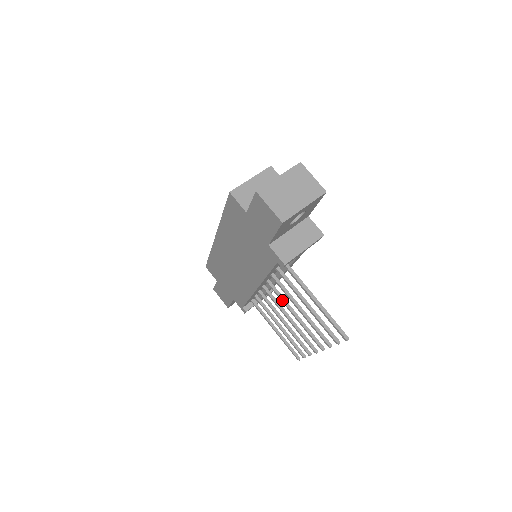
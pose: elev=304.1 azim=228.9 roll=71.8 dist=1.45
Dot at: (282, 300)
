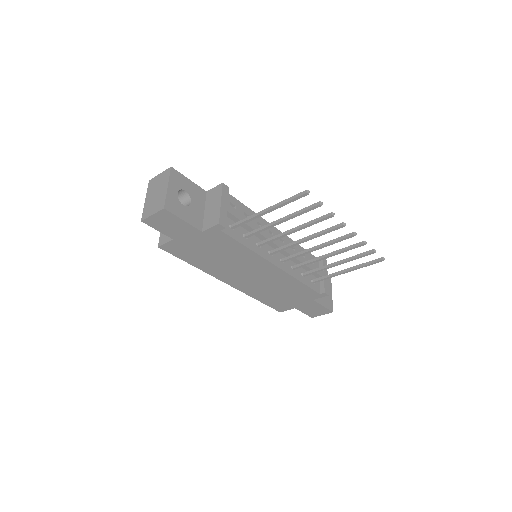
Dot at: (289, 246)
